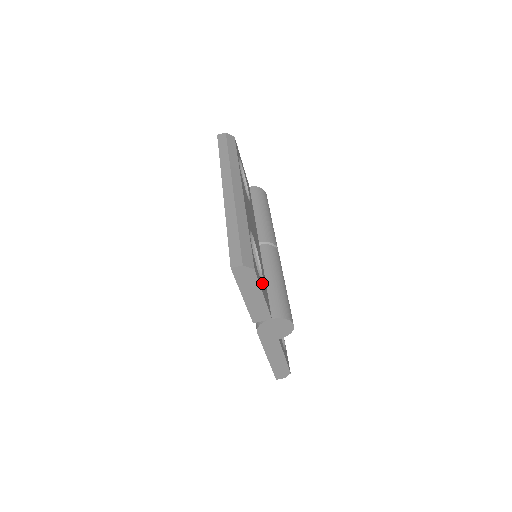
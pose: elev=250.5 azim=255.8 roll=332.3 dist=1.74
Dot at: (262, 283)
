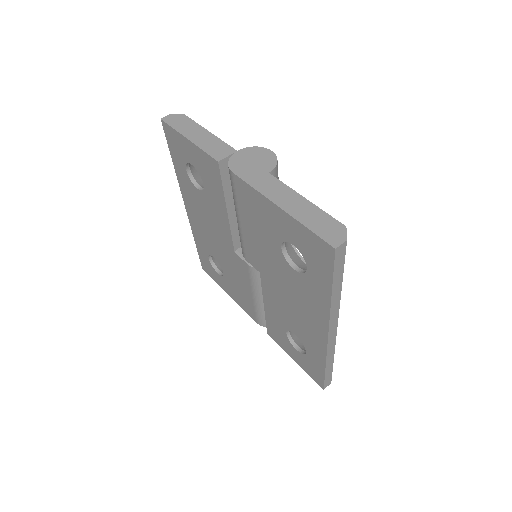
Dot at: occluded
